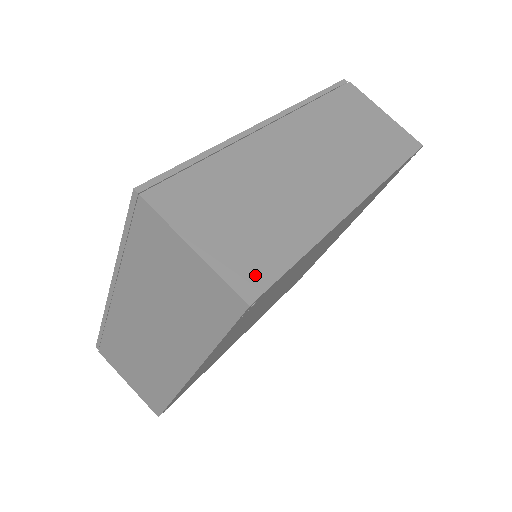
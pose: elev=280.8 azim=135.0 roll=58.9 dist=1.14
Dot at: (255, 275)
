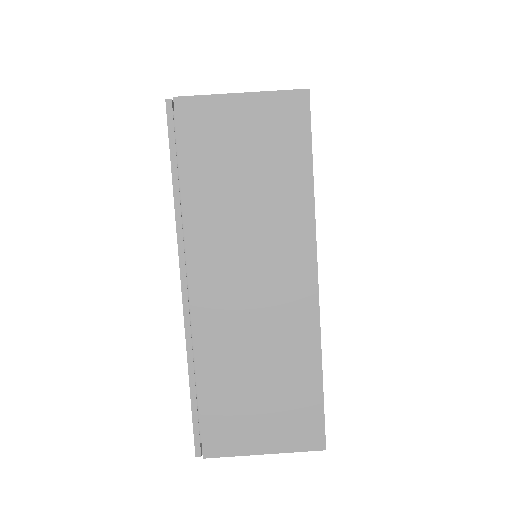
Dot at: (310, 429)
